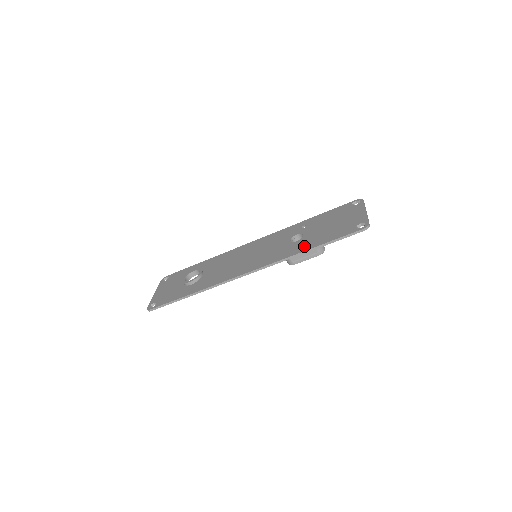
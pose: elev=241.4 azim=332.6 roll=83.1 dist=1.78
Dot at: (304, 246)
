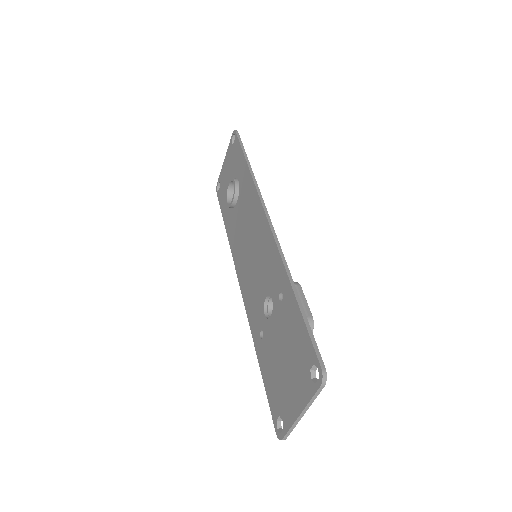
Dot at: (259, 341)
